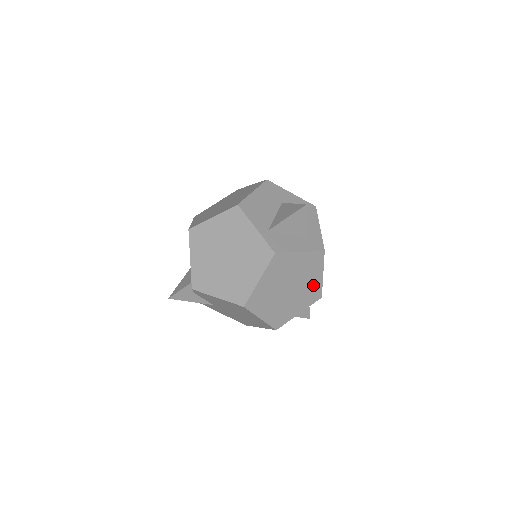
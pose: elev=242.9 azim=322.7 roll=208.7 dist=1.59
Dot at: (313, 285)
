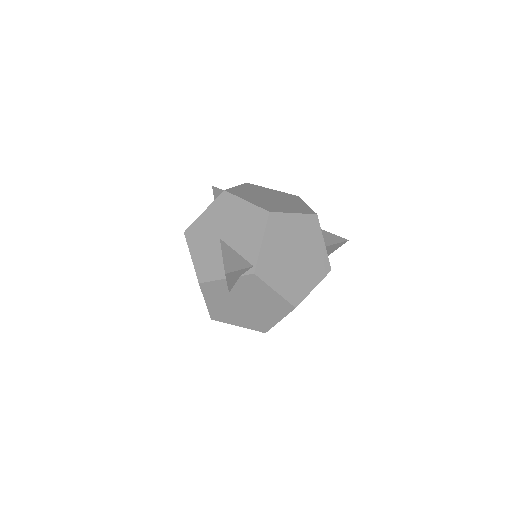
Dot at: occluded
